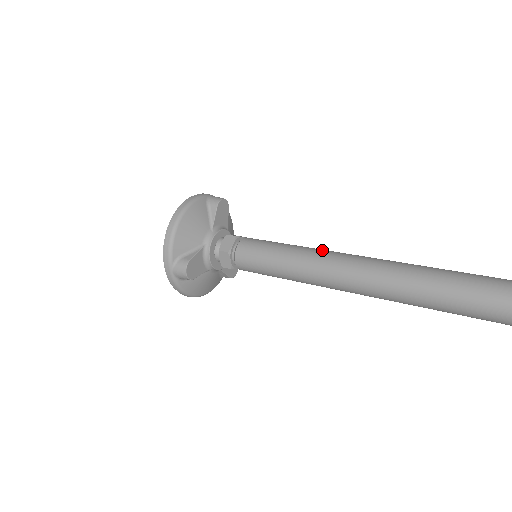
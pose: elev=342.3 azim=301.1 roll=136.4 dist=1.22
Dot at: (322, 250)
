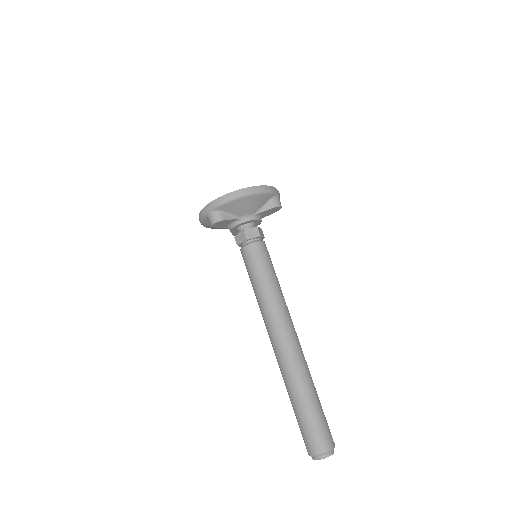
Dot at: (285, 303)
